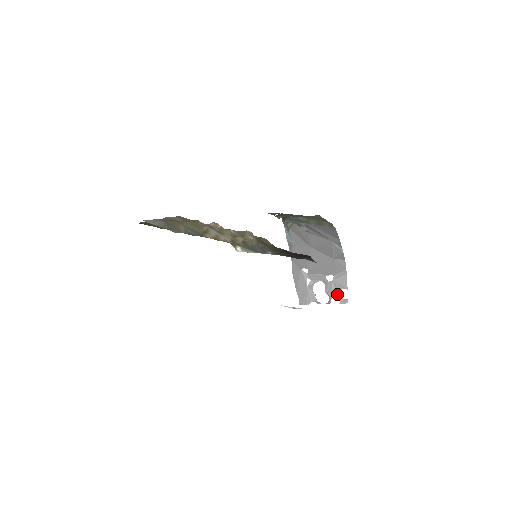
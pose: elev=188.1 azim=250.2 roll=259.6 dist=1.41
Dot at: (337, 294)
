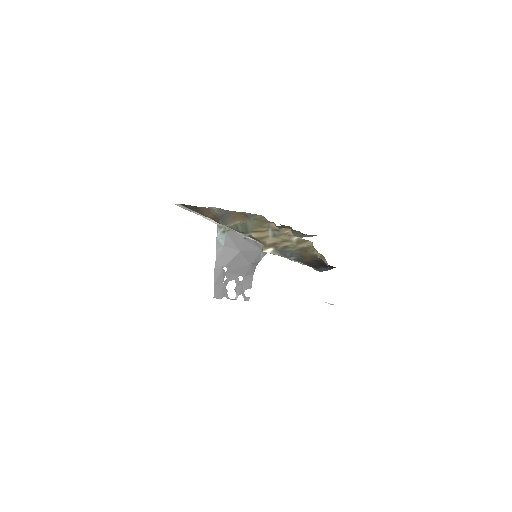
Dot at: (243, 292)
